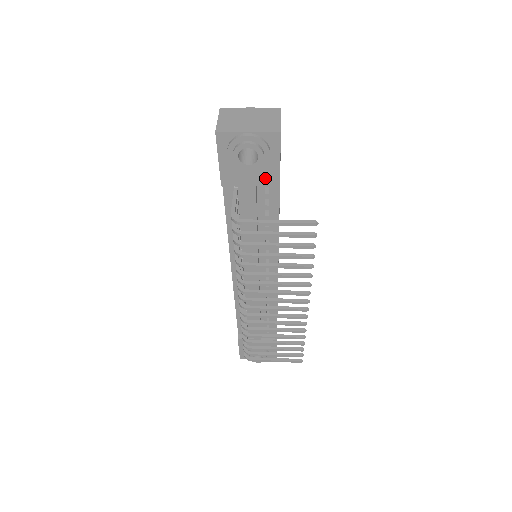
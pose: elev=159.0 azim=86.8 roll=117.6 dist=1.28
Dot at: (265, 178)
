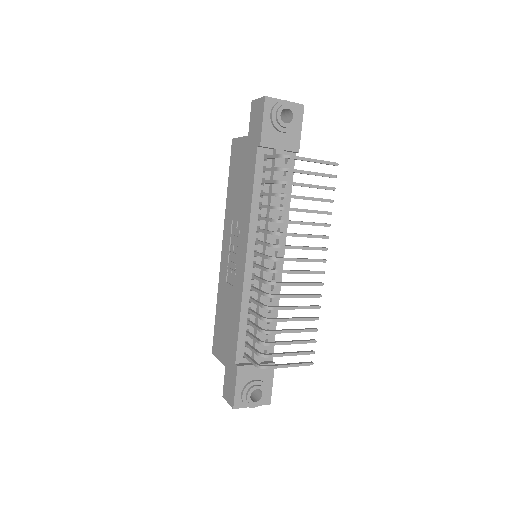
Dot at: (290, 143)
